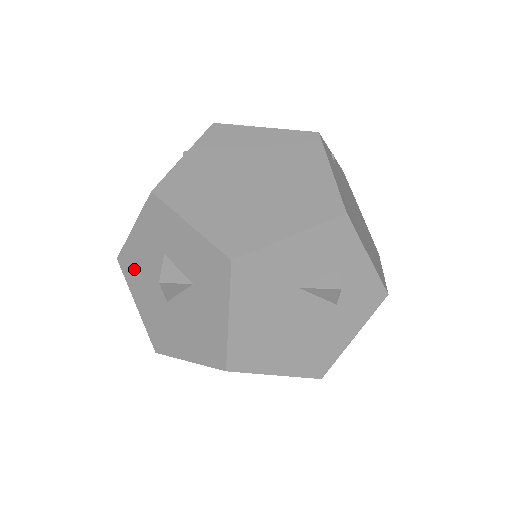
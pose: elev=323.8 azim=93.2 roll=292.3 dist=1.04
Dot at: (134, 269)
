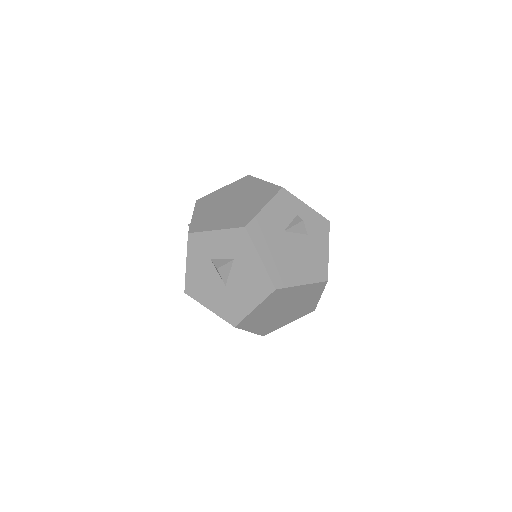
Dot at: (198, 287)
